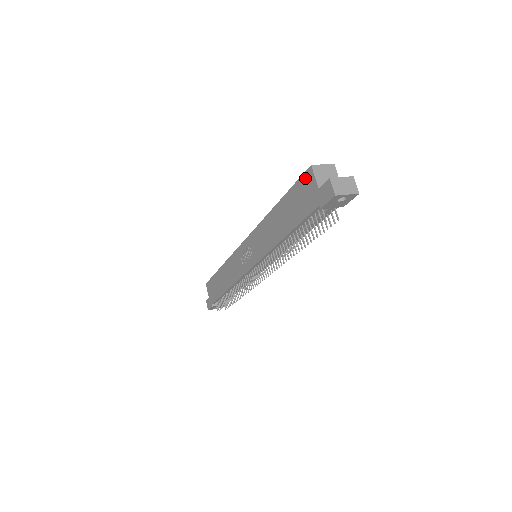
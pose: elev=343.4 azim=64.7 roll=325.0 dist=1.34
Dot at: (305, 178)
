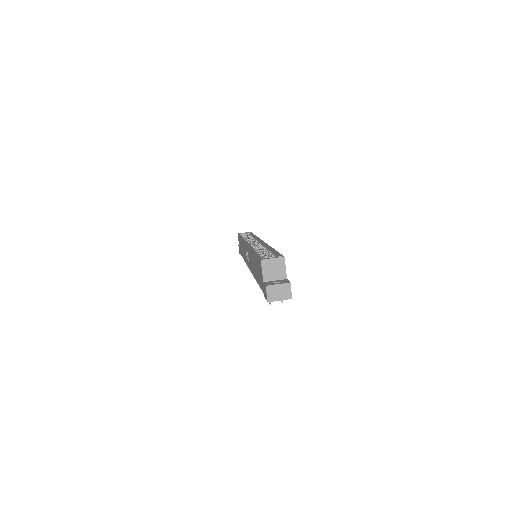
Dot at: (259, 263)
